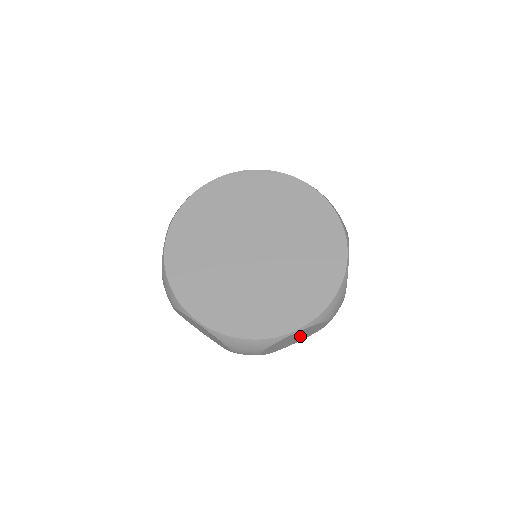
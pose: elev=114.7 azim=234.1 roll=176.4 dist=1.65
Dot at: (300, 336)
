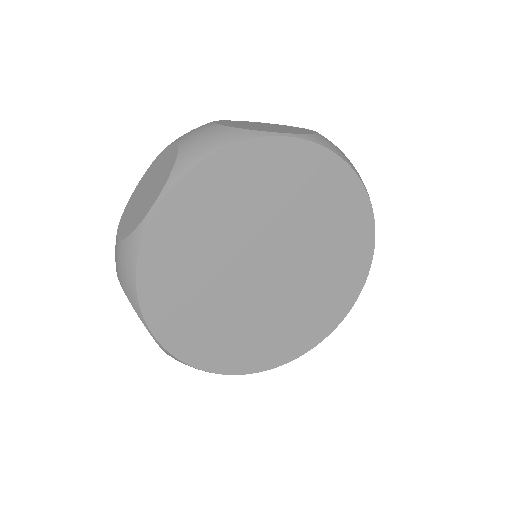
Dot at: occluded
